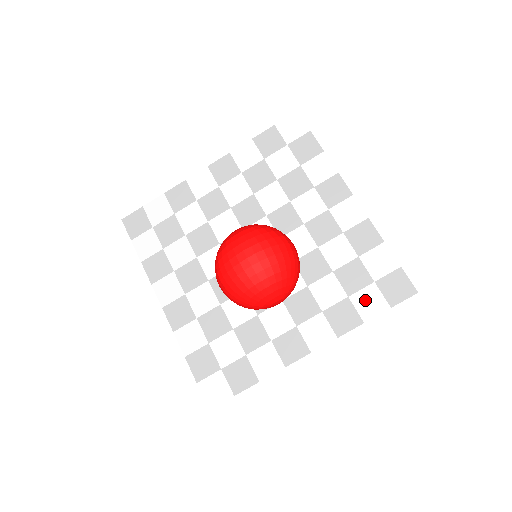
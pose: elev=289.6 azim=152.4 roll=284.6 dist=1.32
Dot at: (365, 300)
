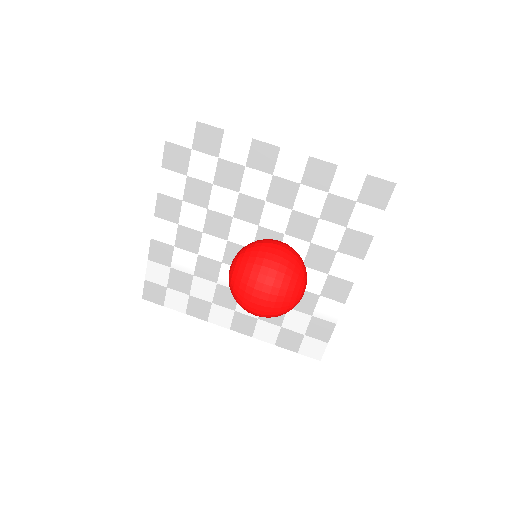
Dot at: (361, 220)
